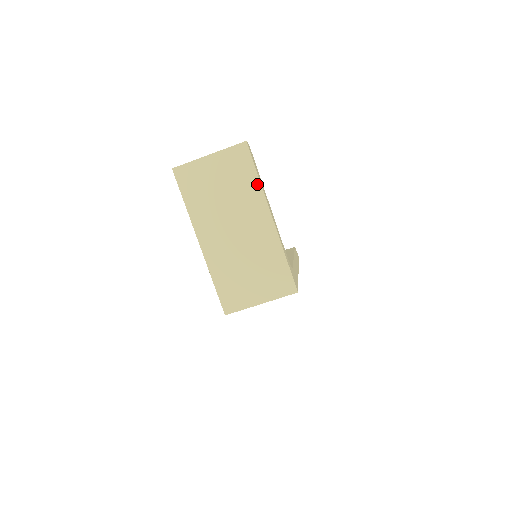
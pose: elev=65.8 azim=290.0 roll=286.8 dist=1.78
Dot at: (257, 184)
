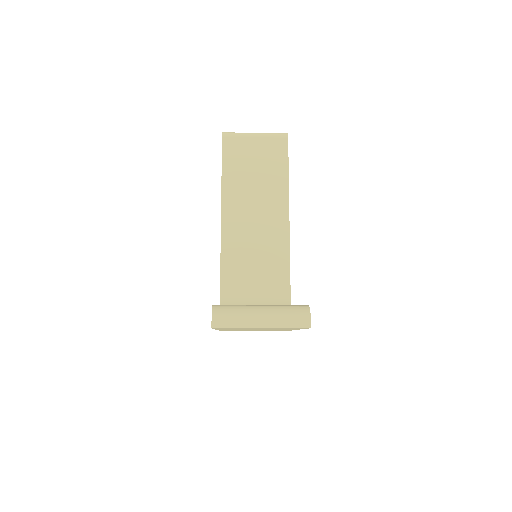
Dot at: occluded
